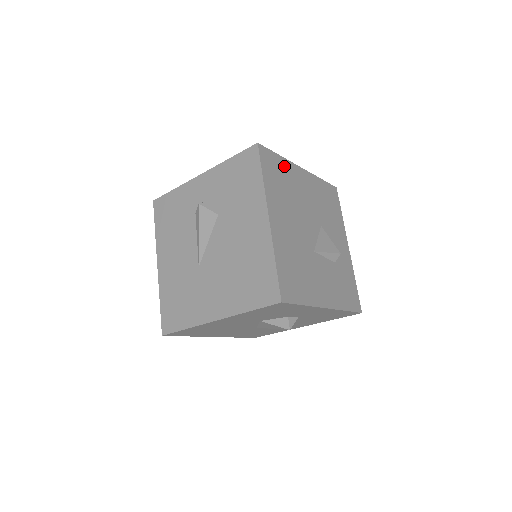
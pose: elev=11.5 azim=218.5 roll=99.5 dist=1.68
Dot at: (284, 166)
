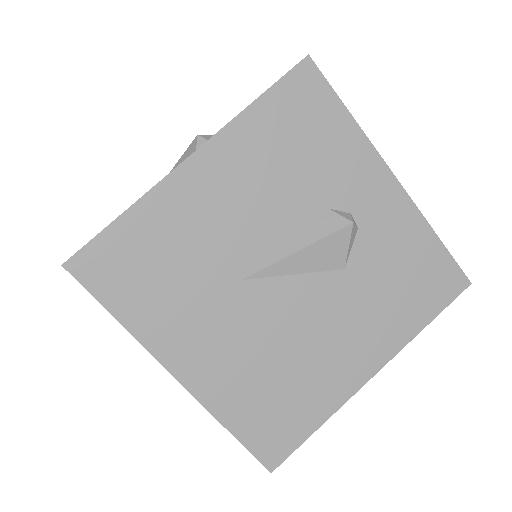
Dot at: occluded
